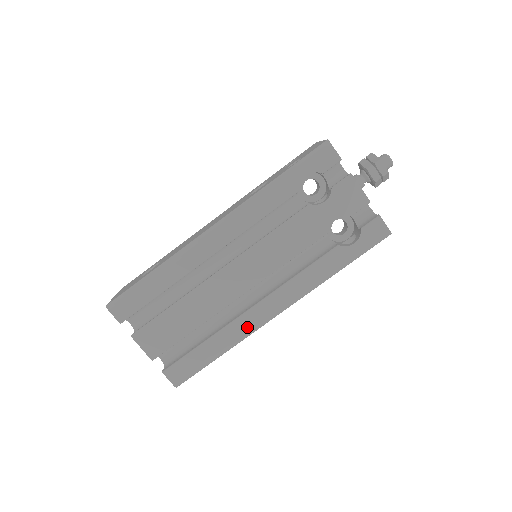
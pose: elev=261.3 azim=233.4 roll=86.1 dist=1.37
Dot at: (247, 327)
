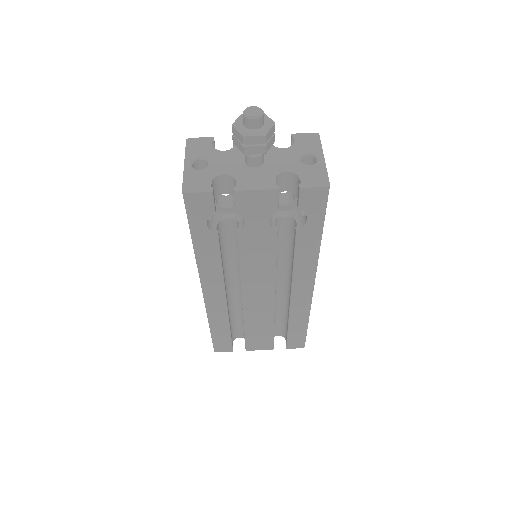
Dot at: (303, 306)
